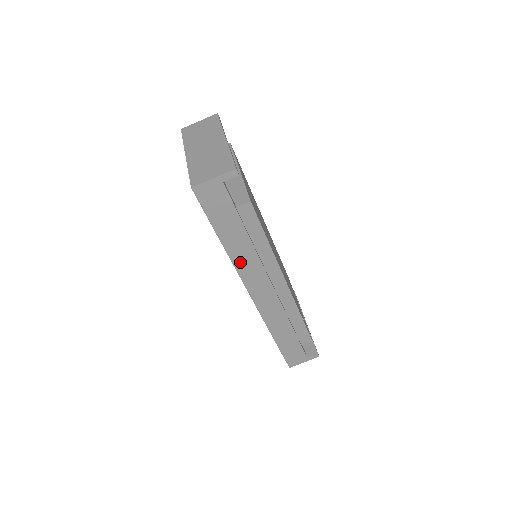
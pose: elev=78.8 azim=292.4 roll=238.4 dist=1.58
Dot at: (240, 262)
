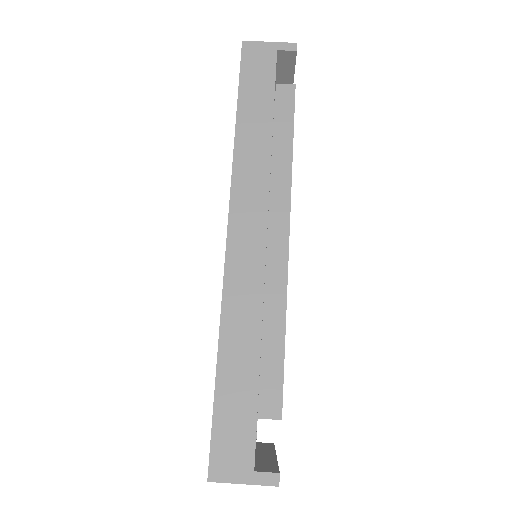
Dot at: (243, 161)
